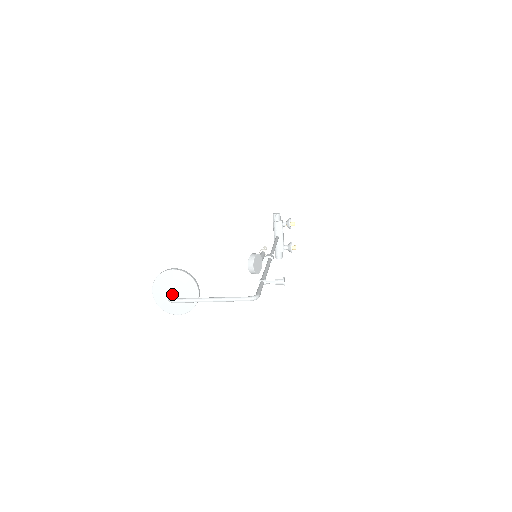
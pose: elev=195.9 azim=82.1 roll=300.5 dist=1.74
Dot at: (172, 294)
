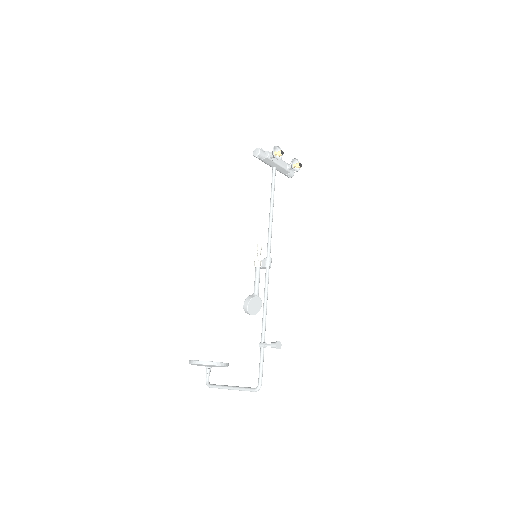
Dot at: (206, 375)
